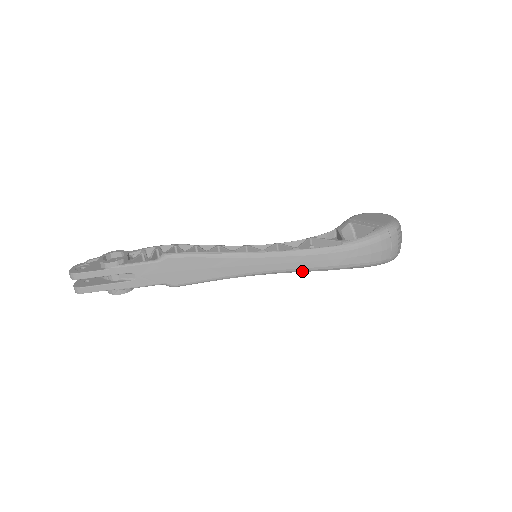
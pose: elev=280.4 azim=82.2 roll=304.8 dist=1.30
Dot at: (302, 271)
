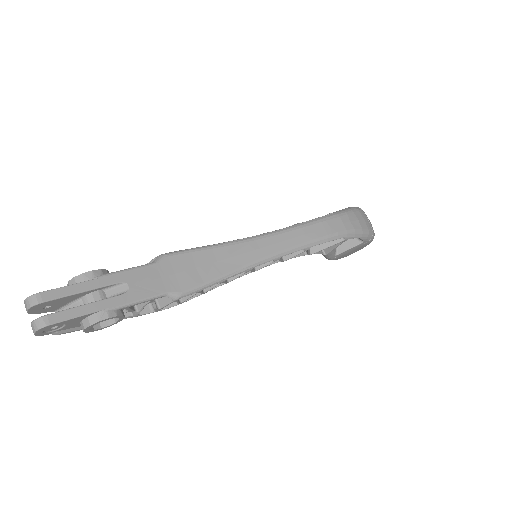
Dot at: (311, 245)
